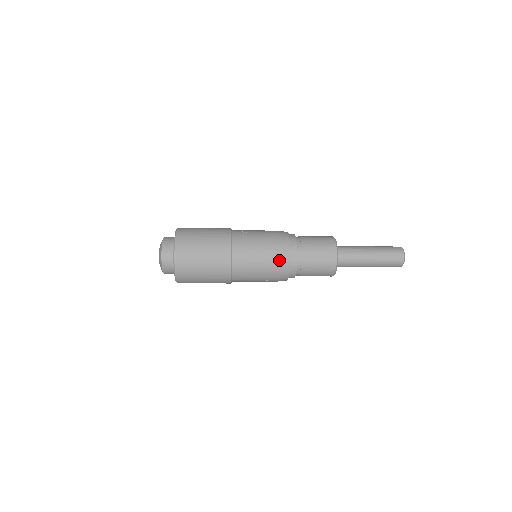
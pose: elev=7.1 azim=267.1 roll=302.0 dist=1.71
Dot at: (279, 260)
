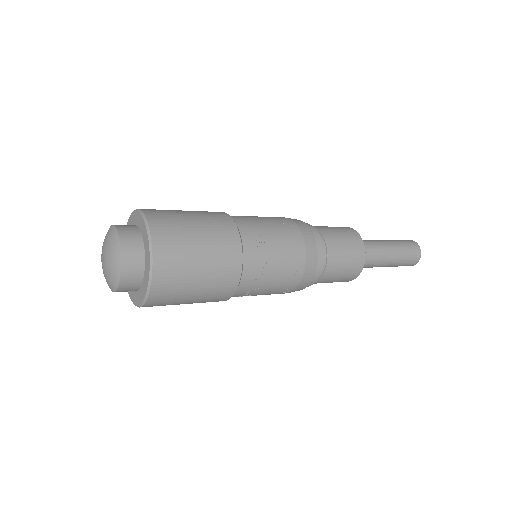
Dot at: occluded
